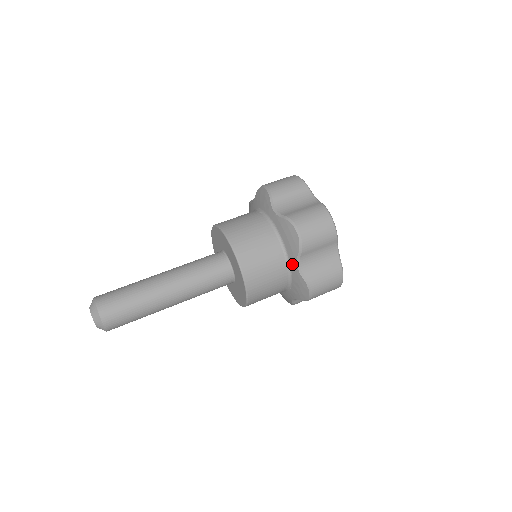
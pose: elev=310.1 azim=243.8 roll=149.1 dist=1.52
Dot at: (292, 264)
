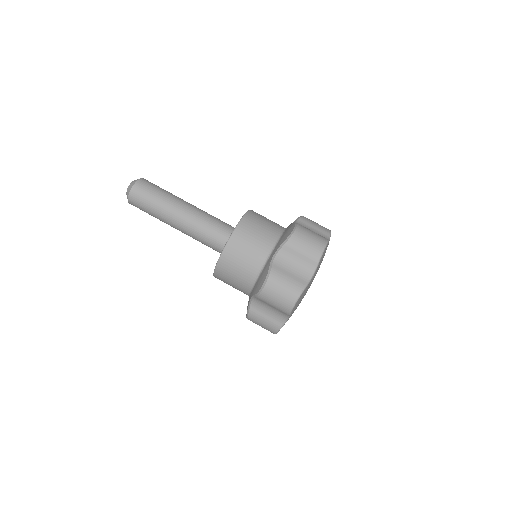
Dot at: occluded
